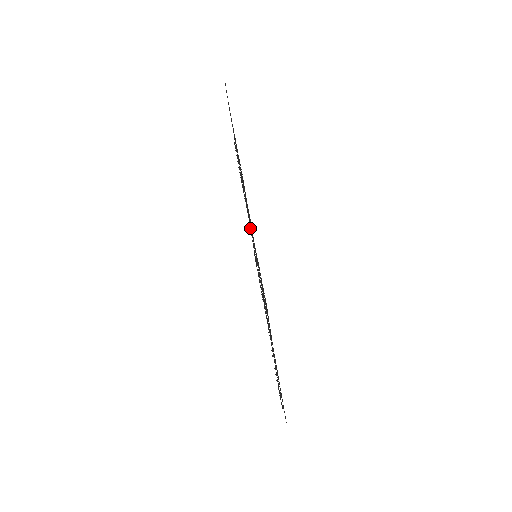
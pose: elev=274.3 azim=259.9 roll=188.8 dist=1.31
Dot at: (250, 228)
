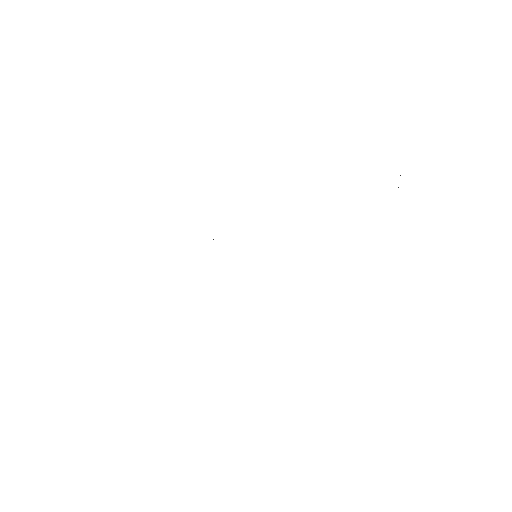
Dot at: occluded
